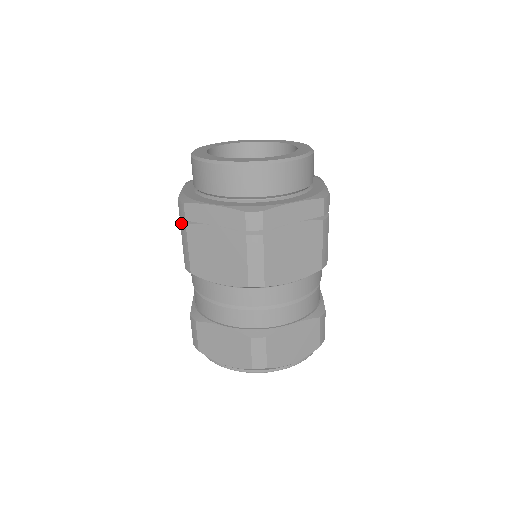
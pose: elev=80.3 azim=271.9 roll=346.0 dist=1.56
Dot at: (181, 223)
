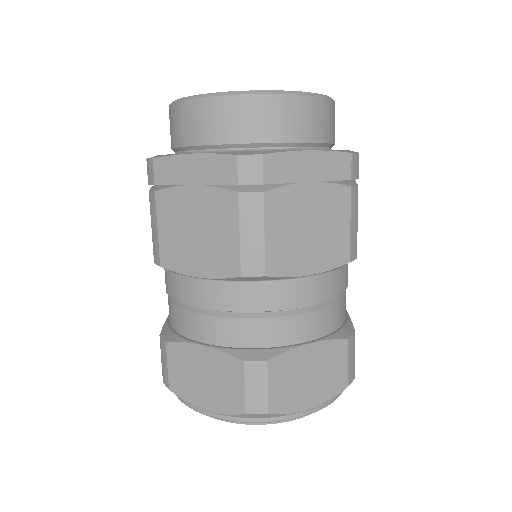
Dot at: (150, 193)
